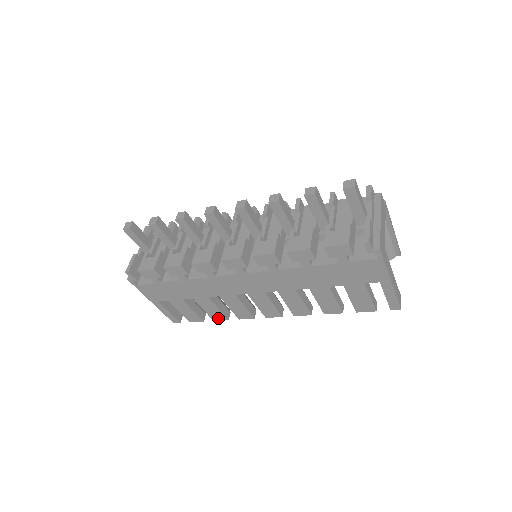
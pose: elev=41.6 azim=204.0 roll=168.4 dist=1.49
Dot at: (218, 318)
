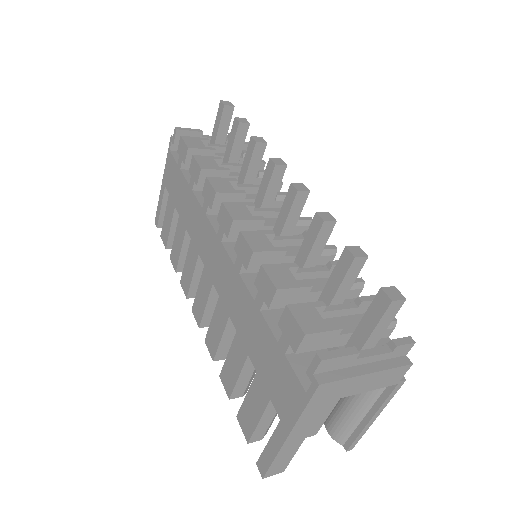
Dot at: (174, 260)
